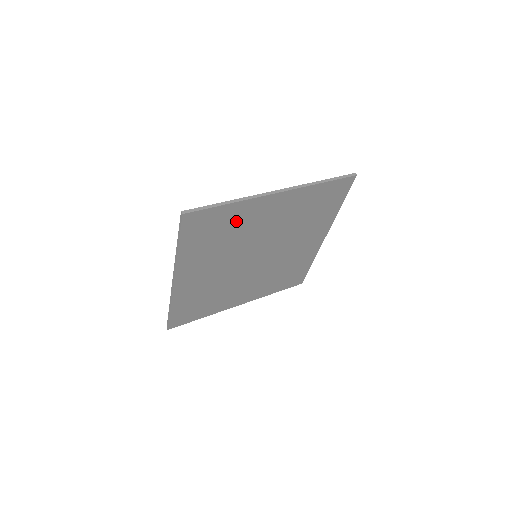
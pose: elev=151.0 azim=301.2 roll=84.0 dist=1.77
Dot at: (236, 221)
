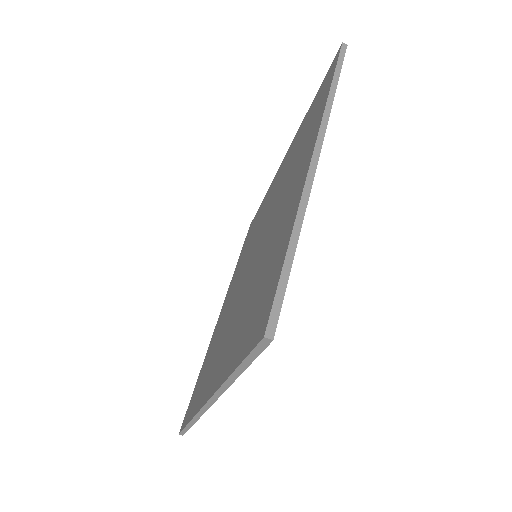
Dot at: occluded
